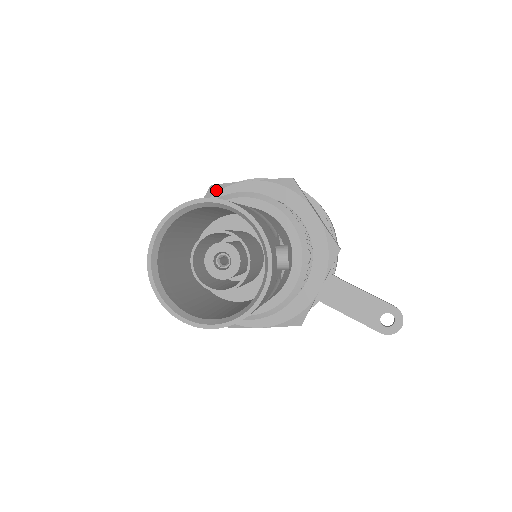
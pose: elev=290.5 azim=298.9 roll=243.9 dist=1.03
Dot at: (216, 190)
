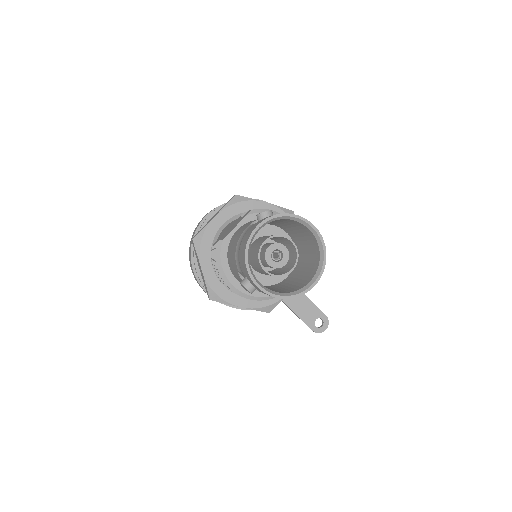
Dot at: (240, 200)
